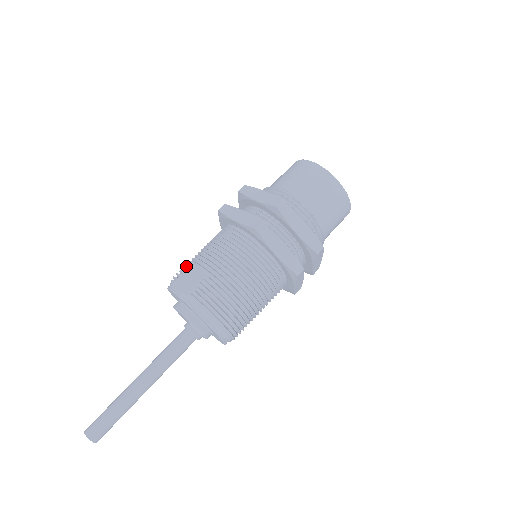
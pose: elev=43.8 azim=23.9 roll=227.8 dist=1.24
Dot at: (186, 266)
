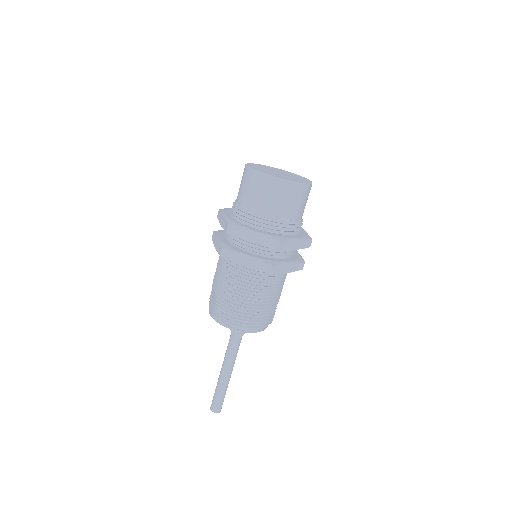
Dot at: occluded
